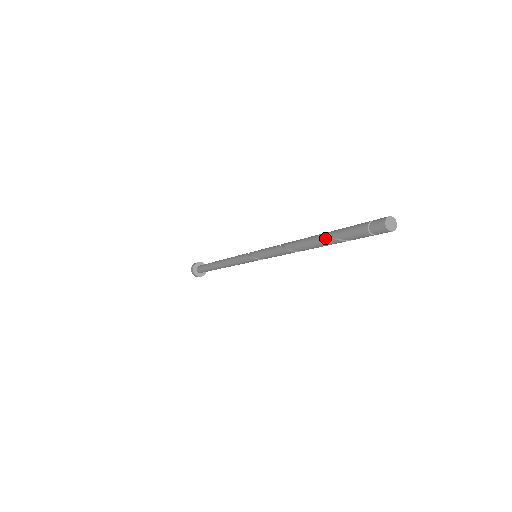
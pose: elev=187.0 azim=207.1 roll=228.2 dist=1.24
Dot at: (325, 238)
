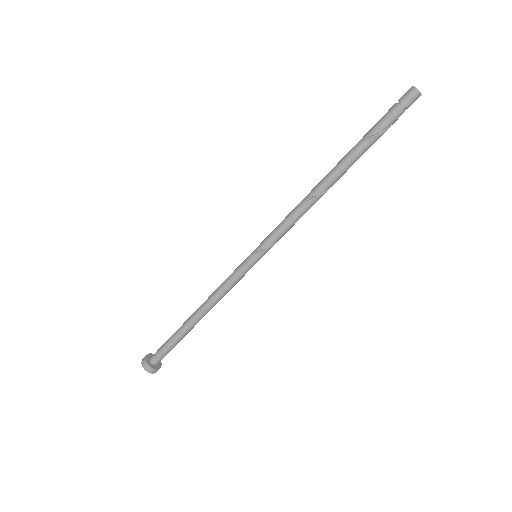
Dot at: (352, 149)
